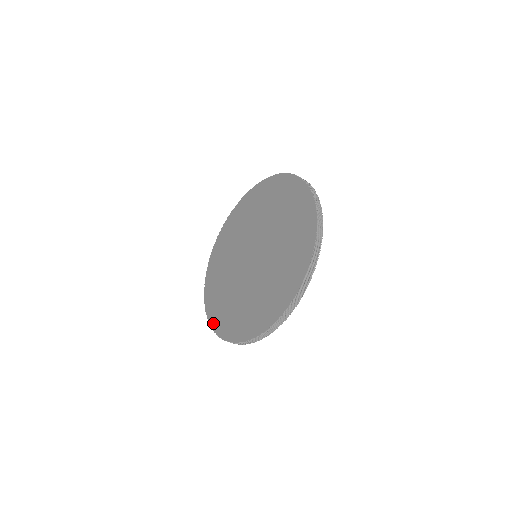
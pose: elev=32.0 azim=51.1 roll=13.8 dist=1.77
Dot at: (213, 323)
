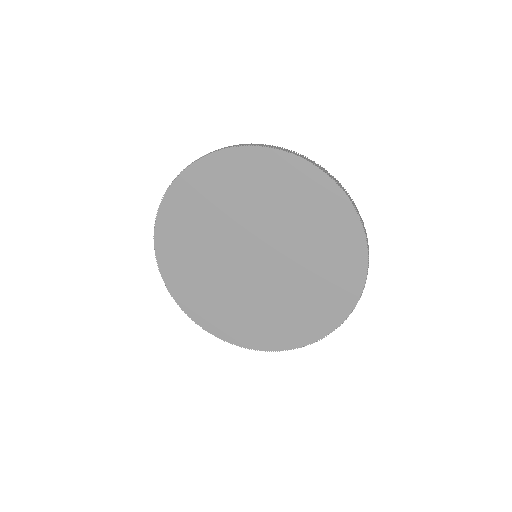
Dot at: (170, 284)
